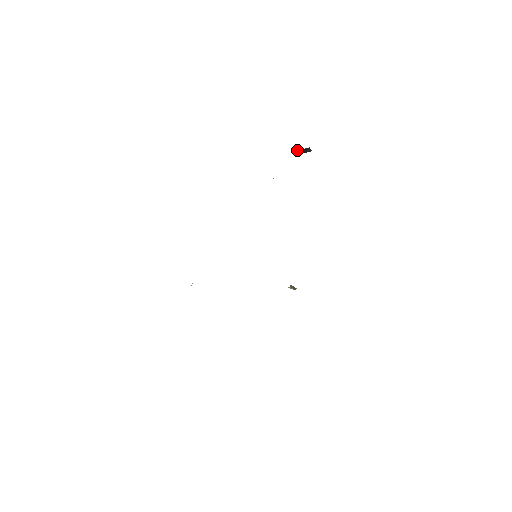
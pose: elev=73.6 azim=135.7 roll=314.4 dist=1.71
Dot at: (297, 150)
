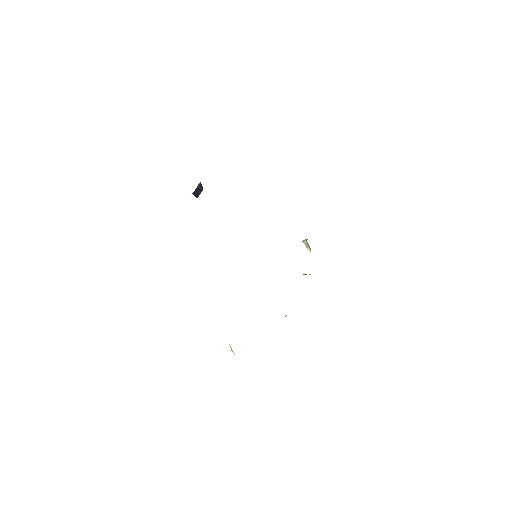
Dot at: occluded
